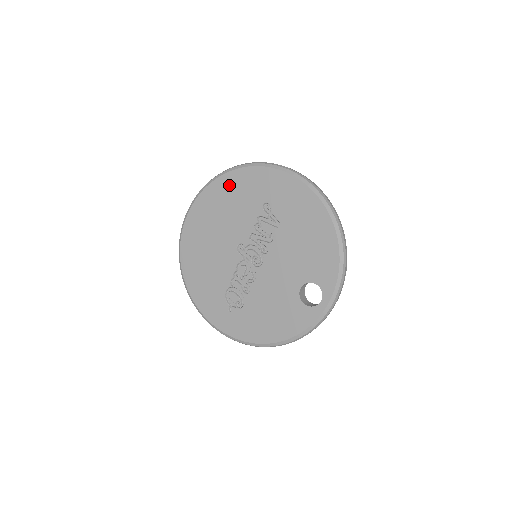
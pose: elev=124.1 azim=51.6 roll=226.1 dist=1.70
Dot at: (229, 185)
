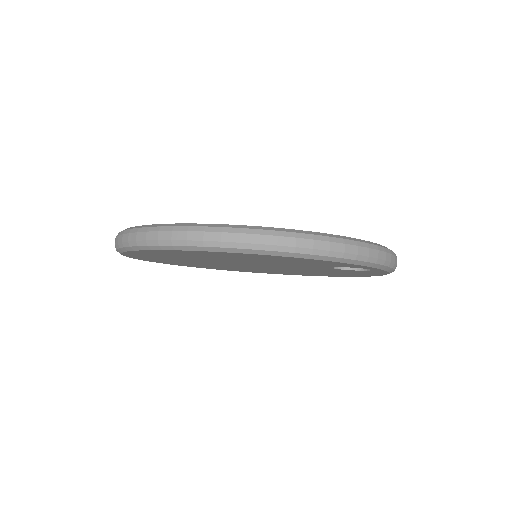
Dot at: occluded
